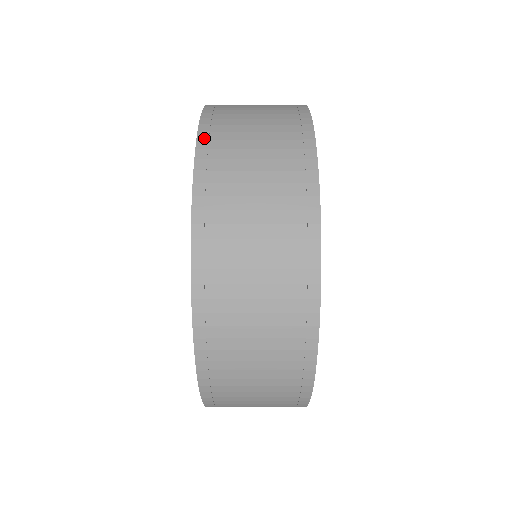
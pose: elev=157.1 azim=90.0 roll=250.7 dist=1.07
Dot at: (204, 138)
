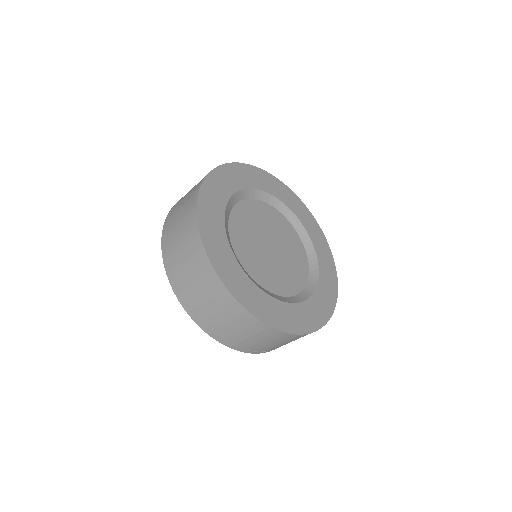
Dot at: occluded
